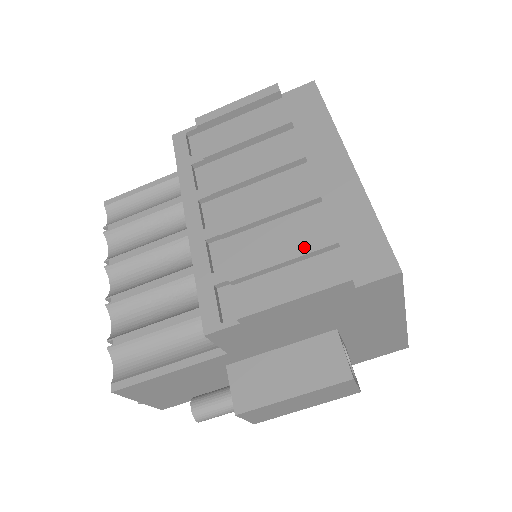
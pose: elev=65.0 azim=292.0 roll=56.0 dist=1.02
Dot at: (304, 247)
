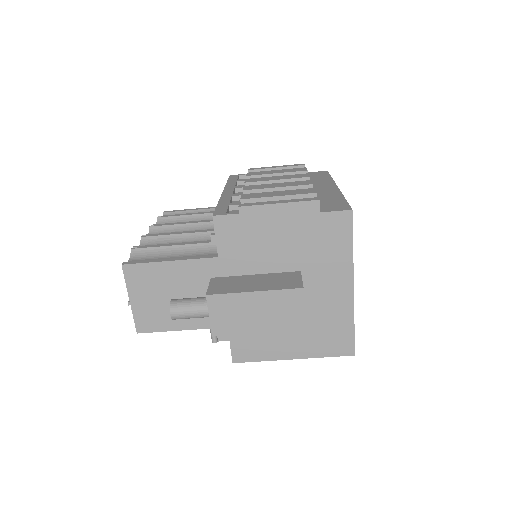
Dot at: (295, 193)
